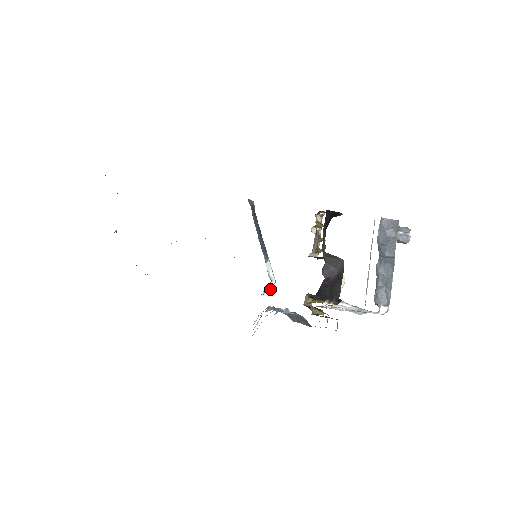
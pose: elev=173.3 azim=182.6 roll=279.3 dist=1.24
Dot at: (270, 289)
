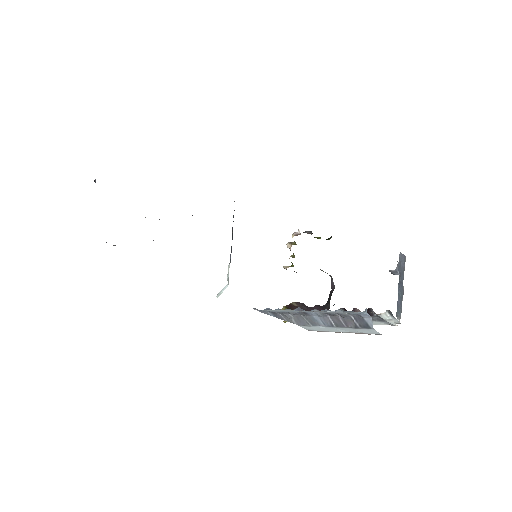
Dot at: (222, 292)
